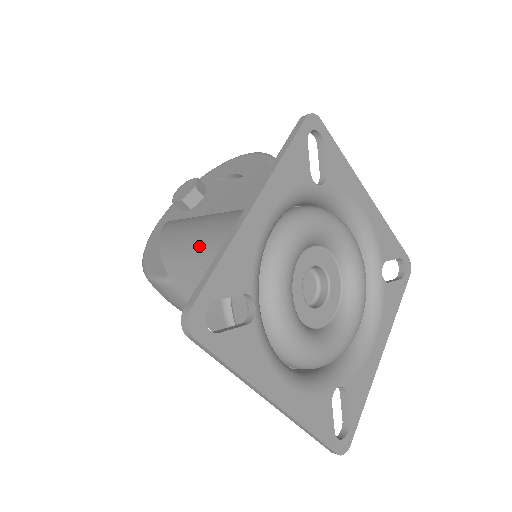
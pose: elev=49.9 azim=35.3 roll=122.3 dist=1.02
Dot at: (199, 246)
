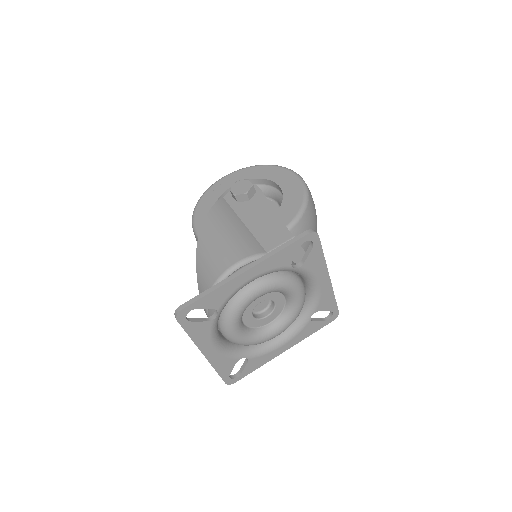
Dot at: (219, 249)
